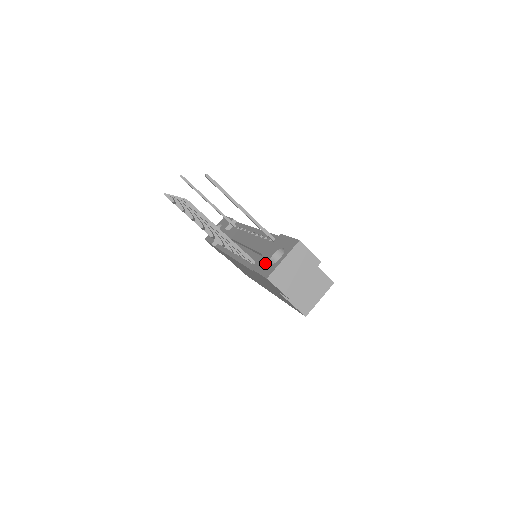
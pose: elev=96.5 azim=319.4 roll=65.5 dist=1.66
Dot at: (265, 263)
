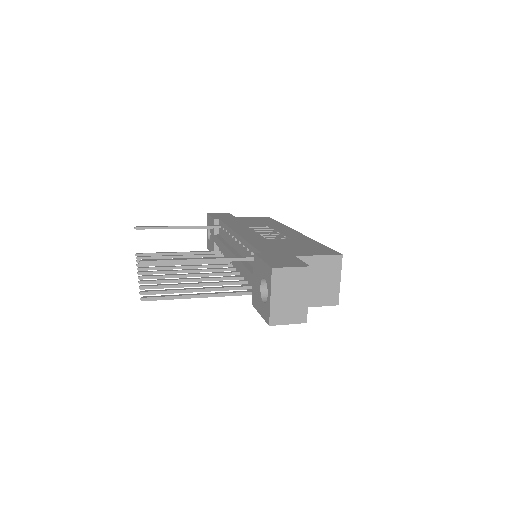
Dot at: (259, 300)
